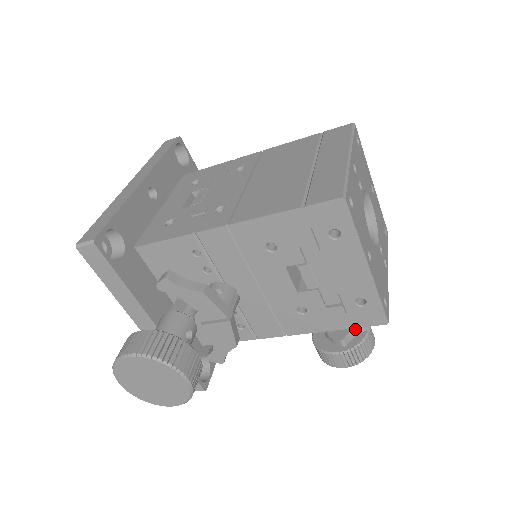
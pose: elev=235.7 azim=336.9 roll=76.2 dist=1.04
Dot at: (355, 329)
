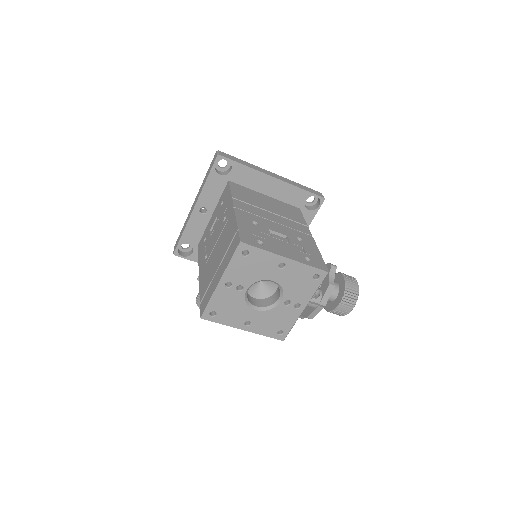
Dot at: (304, 316)
